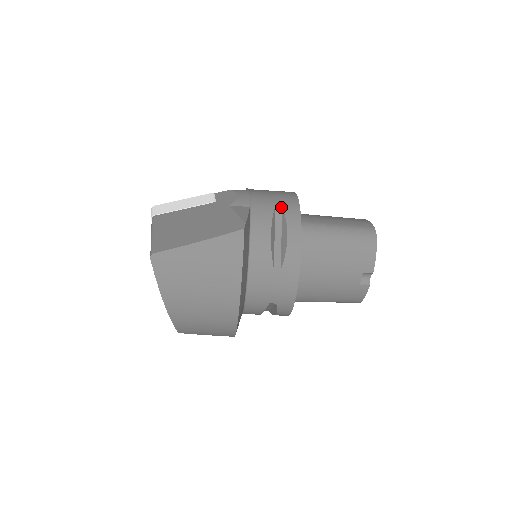
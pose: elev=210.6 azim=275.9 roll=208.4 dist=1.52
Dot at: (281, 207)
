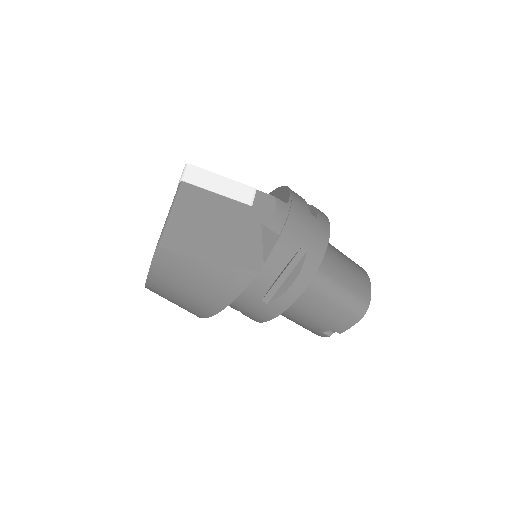
Dot at: (307, 250)
